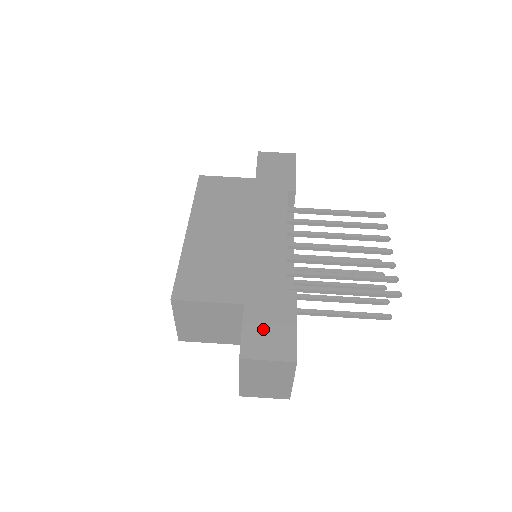
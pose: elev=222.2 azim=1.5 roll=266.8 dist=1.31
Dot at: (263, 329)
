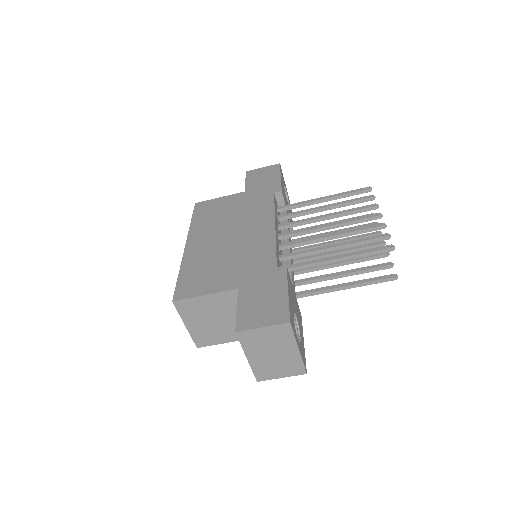
Dot at: (256, 303)
